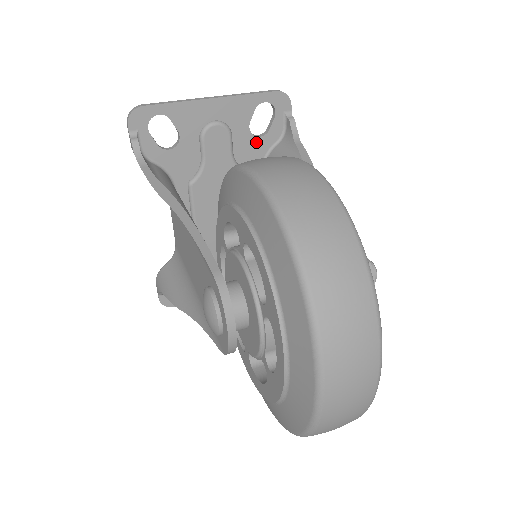
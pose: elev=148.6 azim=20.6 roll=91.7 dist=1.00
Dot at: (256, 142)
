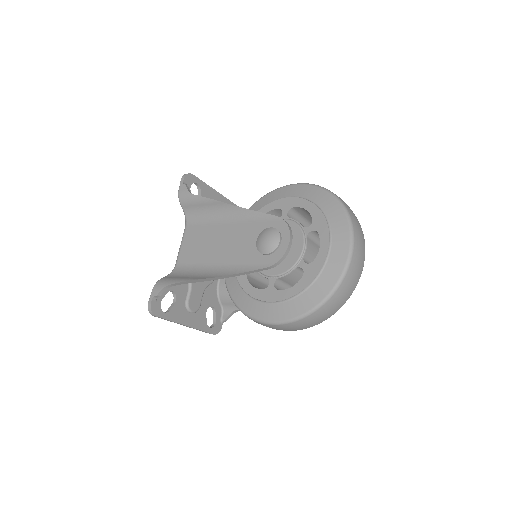
Dot at: occluded
